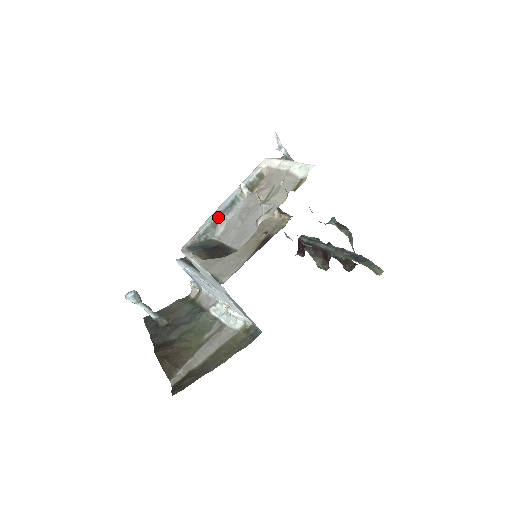
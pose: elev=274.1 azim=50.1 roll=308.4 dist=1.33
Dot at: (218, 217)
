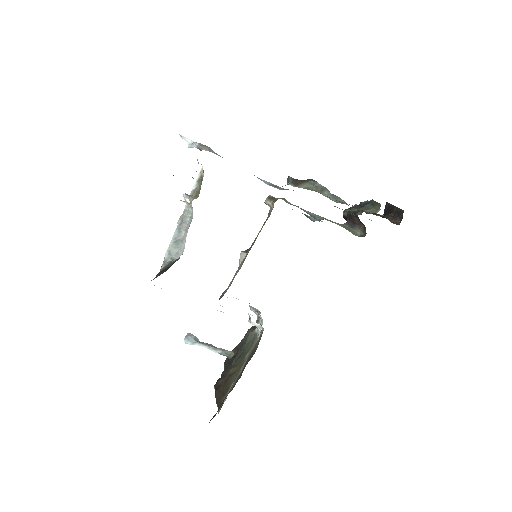
Dot at: (176, 237)
